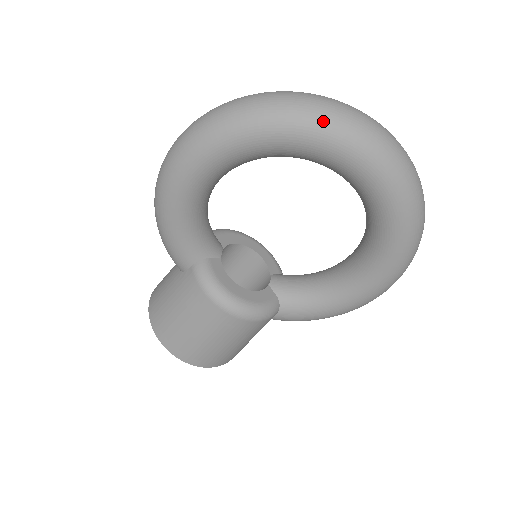
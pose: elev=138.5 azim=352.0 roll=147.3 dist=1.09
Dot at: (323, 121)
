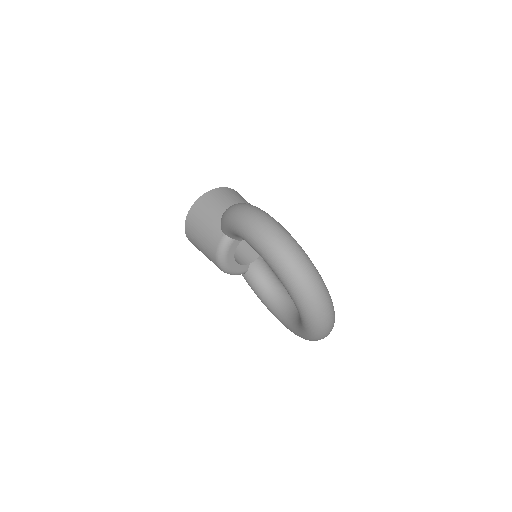
Dot at: (307, 309)
